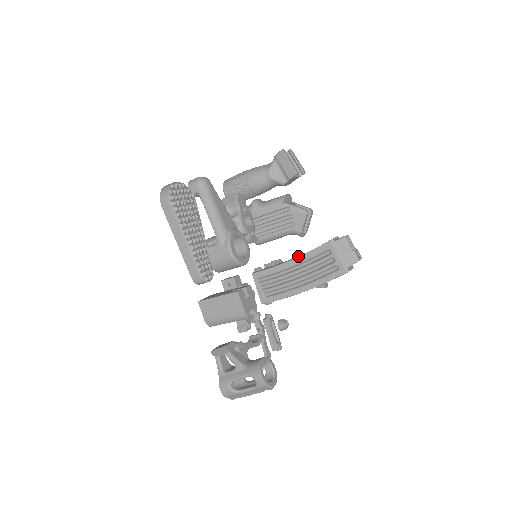
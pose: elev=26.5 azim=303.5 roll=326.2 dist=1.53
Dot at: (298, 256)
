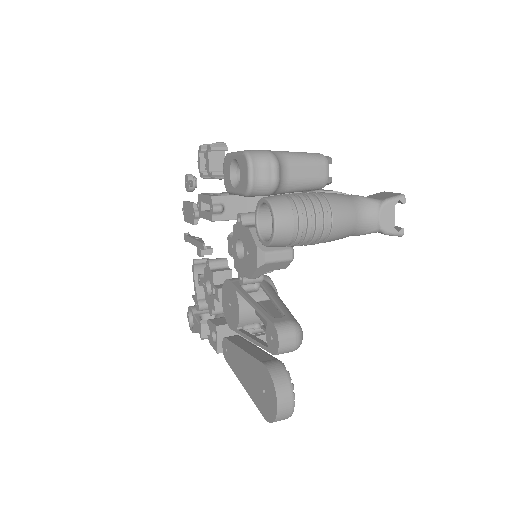
Dot at: occluded
